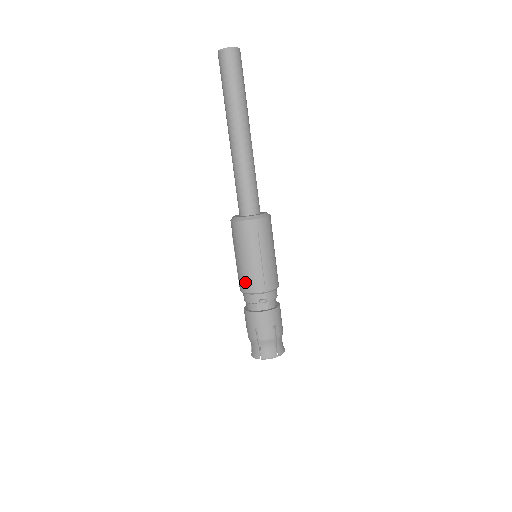
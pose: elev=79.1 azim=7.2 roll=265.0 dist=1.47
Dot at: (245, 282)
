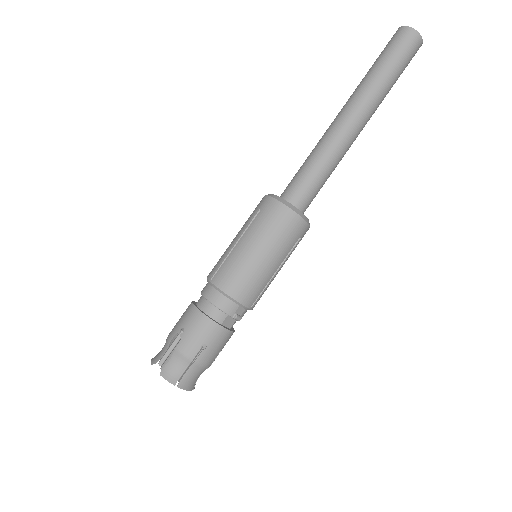
Dot at: (240, 283)
